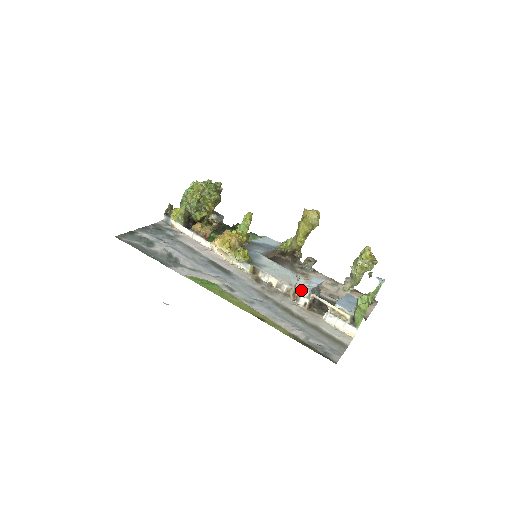
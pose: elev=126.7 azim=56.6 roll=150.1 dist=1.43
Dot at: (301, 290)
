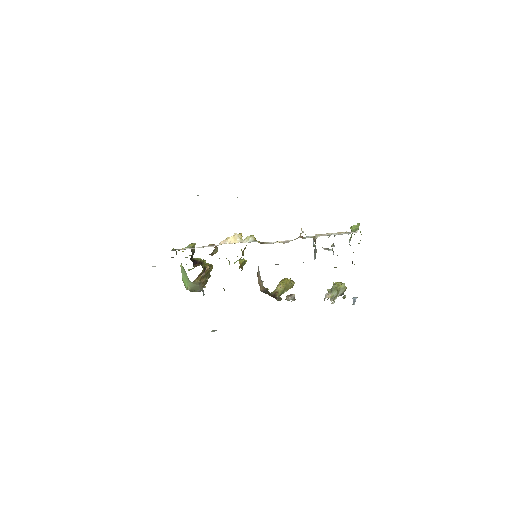
Dot at: occluded
